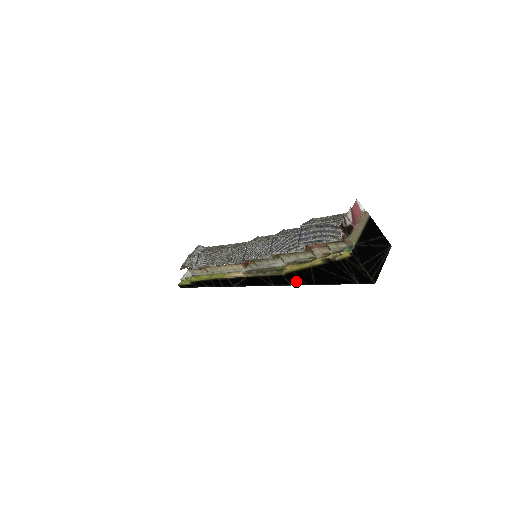
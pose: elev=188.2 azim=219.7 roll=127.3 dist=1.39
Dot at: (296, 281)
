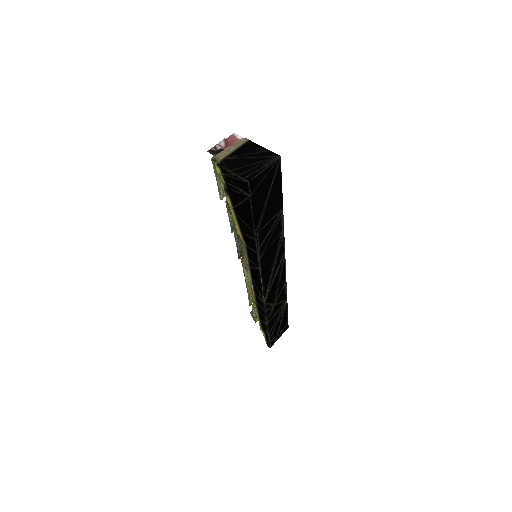
Dot at: (252, 243)
